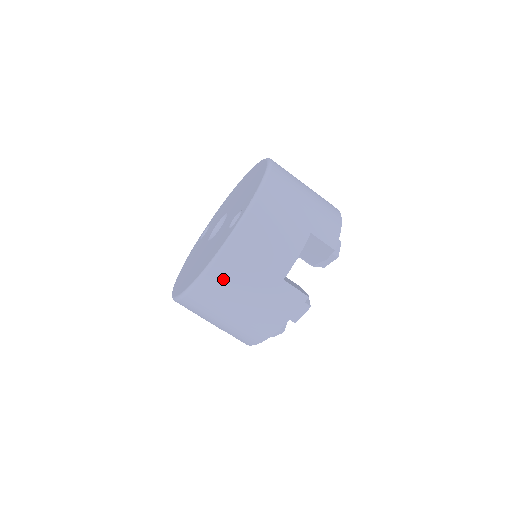
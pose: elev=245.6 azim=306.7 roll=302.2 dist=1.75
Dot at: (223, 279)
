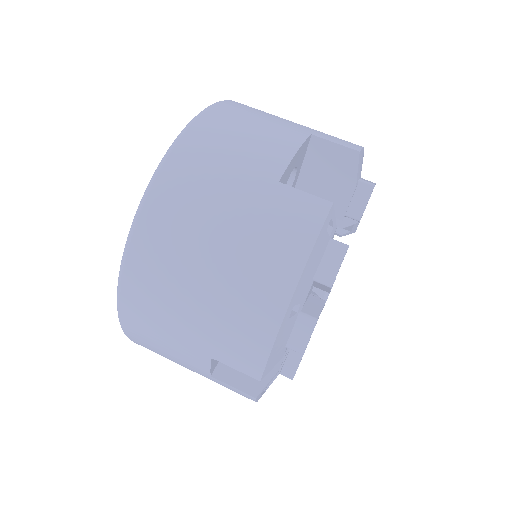
Dot at: (174, 201)
